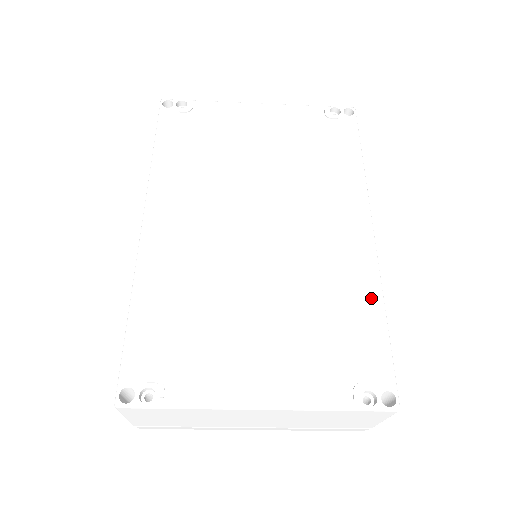
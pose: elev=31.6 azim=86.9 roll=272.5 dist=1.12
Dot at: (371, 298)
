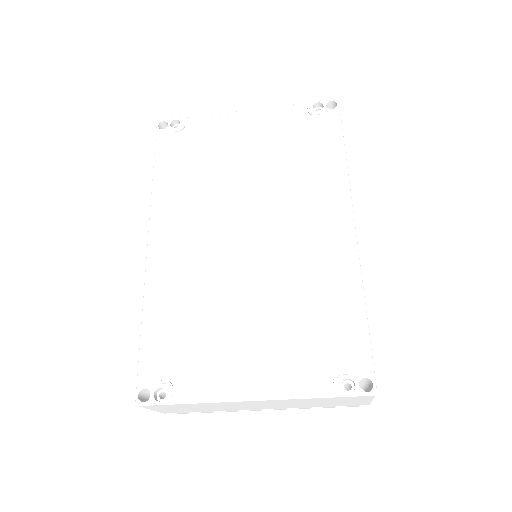
Dot at: (351, 292)
